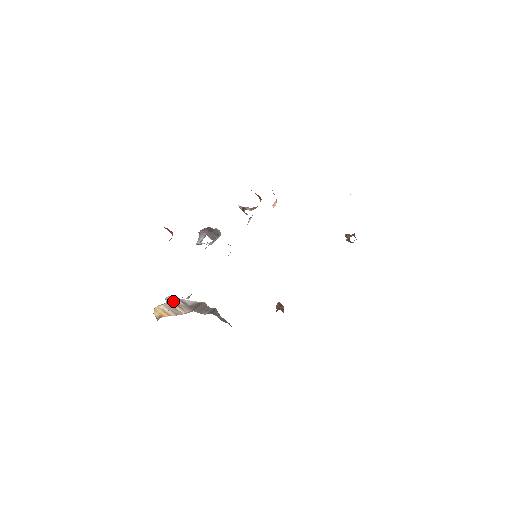
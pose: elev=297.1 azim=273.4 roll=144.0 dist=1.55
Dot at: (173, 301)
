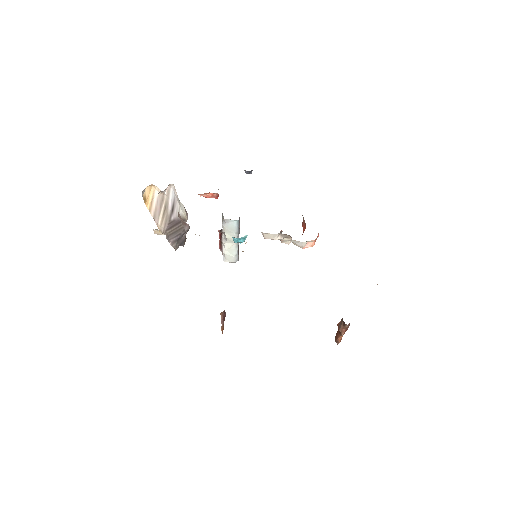
Dot at: (168, 199)
